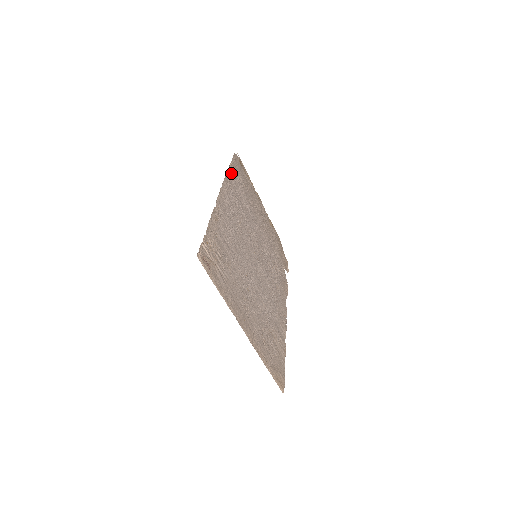
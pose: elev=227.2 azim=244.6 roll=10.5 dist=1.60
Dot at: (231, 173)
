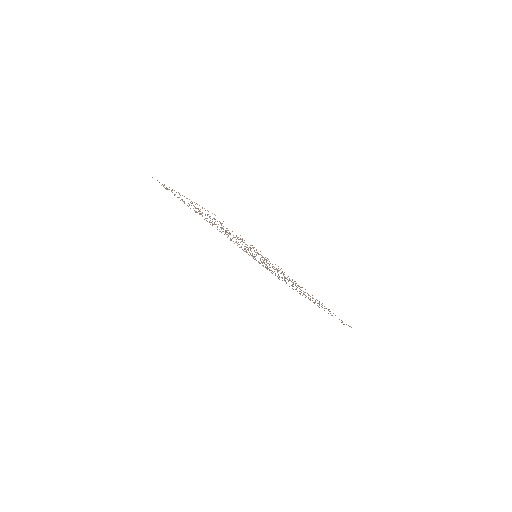
Dot at: occluded
